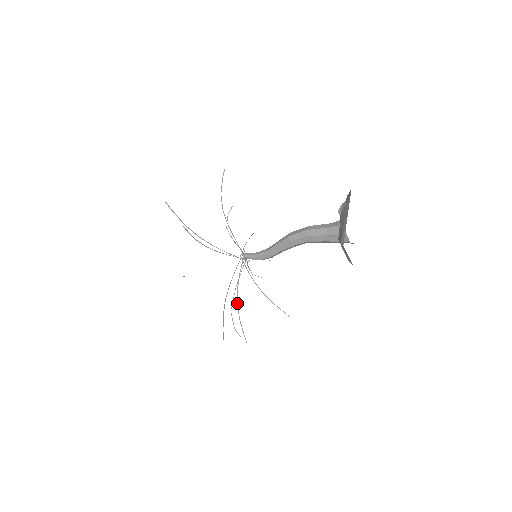
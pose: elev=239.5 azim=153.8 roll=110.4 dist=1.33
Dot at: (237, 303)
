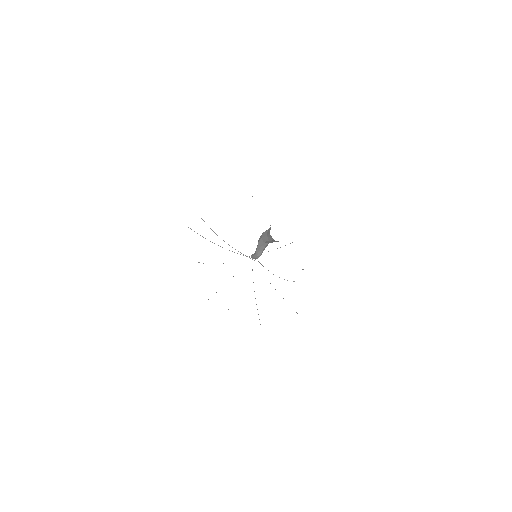
Dot at: occluded
